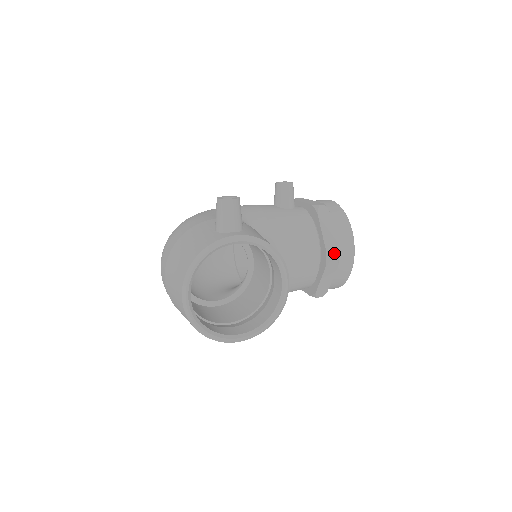
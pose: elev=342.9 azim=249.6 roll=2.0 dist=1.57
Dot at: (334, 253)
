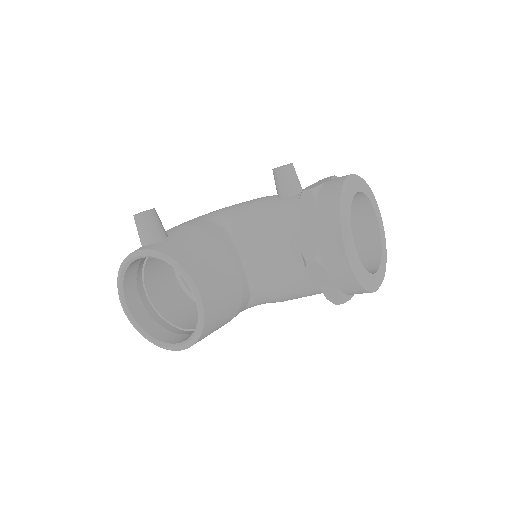
Dot at: (310, 252)
